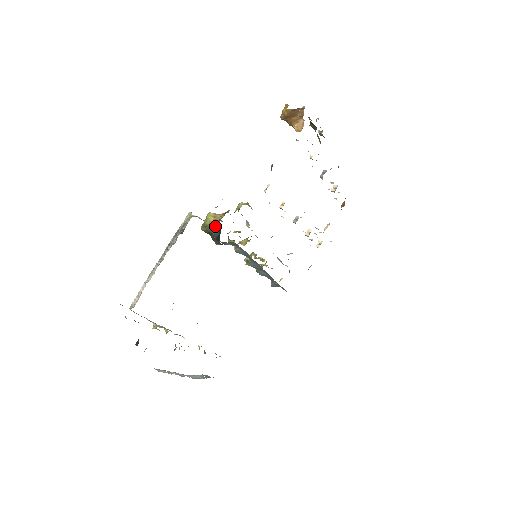
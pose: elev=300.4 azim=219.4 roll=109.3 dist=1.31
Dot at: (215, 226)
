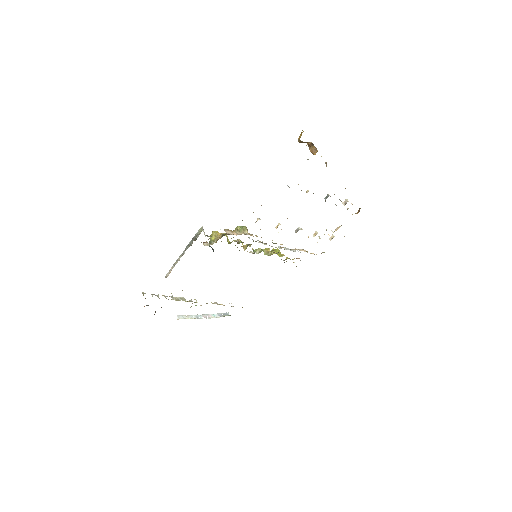
Dot at: (211, 247)
